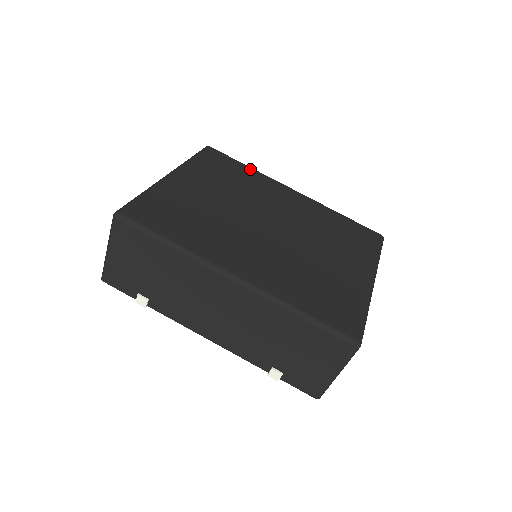
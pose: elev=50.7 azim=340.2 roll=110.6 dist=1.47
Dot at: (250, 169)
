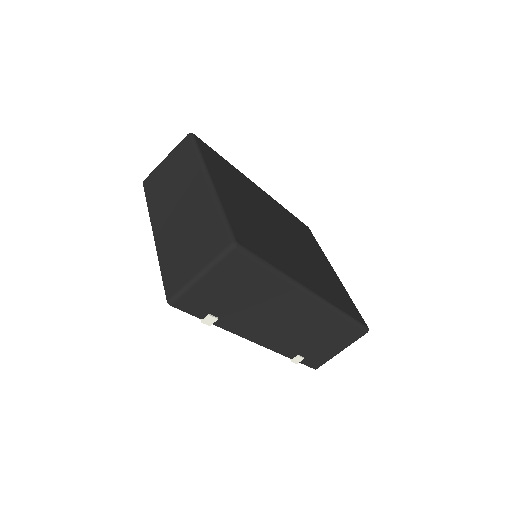
Dot at: (229, 164)
